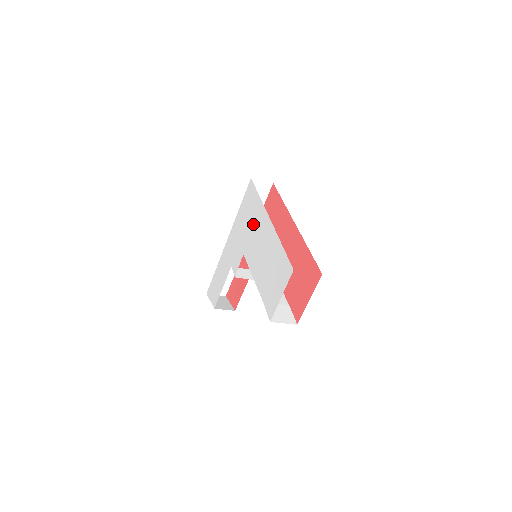
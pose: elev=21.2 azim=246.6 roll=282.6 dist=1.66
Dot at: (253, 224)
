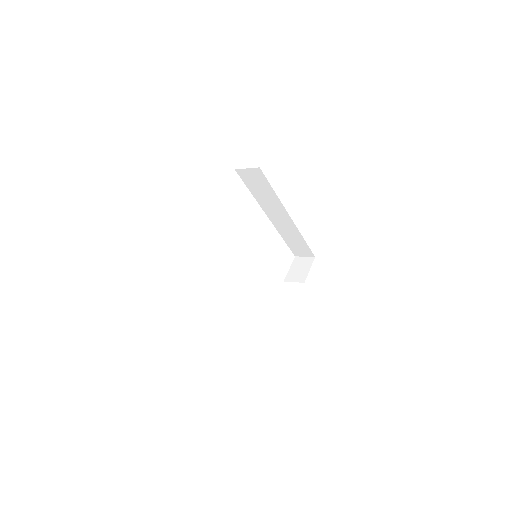
Dot at: occluded
